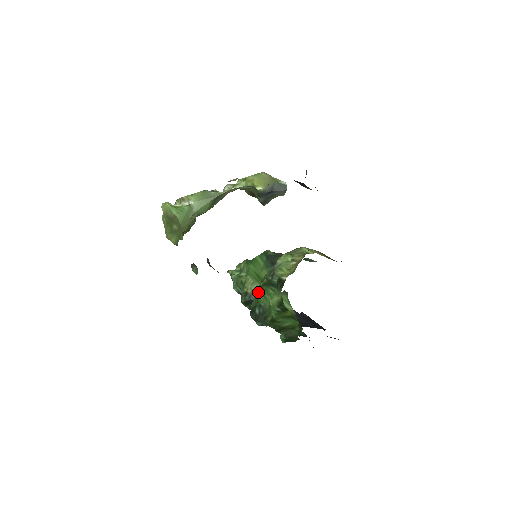
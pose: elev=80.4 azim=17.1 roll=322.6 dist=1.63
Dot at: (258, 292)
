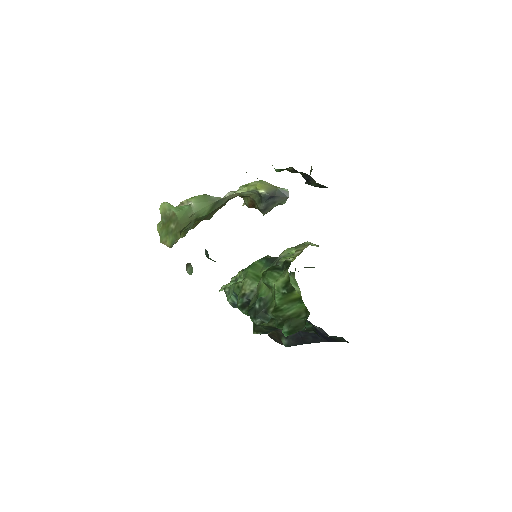
Dot at: (259, 286)
